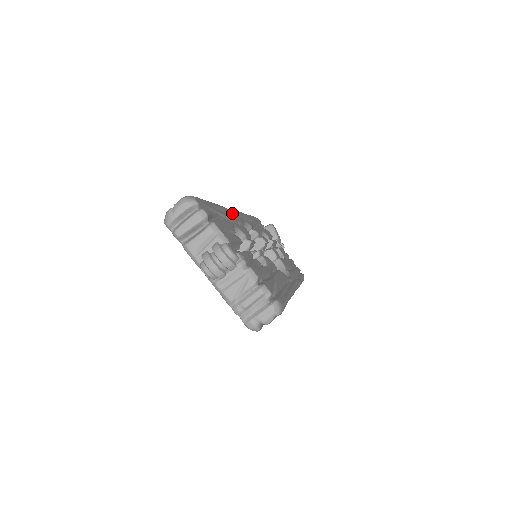
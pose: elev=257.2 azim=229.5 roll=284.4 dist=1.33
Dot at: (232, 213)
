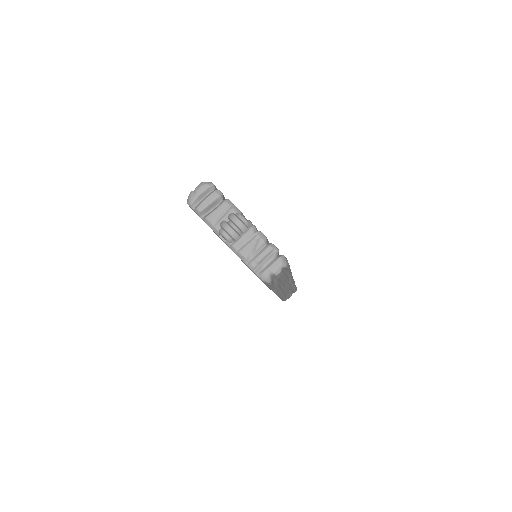
Dot at: occluded
